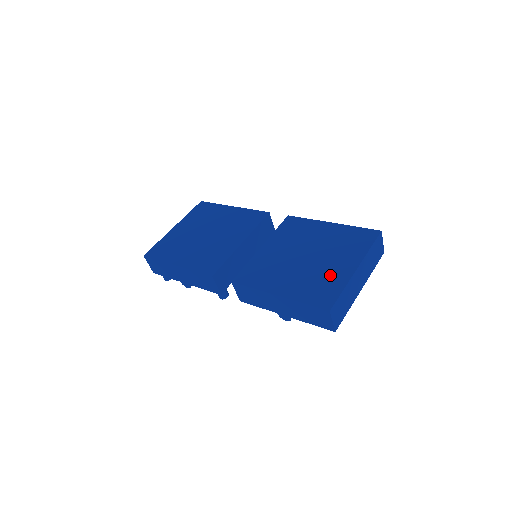
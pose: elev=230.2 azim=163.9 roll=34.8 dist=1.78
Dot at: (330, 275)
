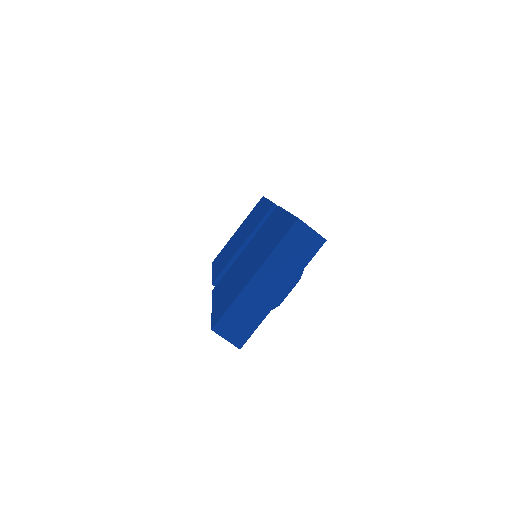
Dot at: (239, 284)
